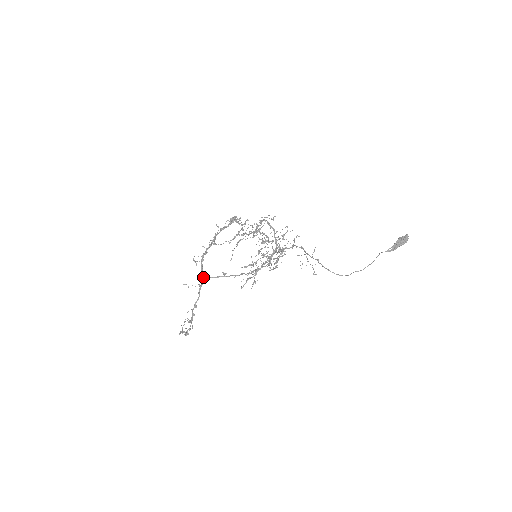
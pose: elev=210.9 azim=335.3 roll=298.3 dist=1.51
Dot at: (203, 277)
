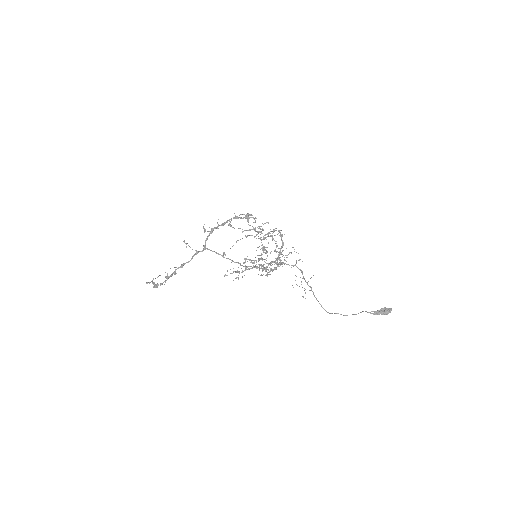
Dot at: (204, 246)
